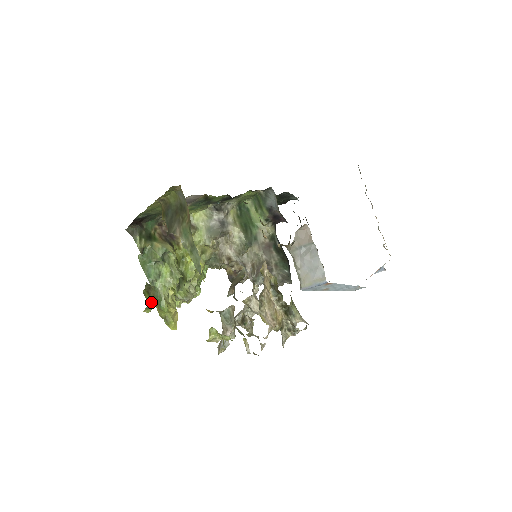
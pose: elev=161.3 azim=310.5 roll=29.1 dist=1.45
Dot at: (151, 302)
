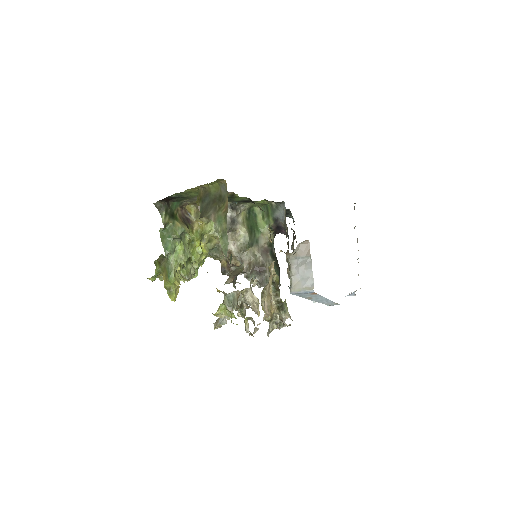
Dot at: (160, 272)
